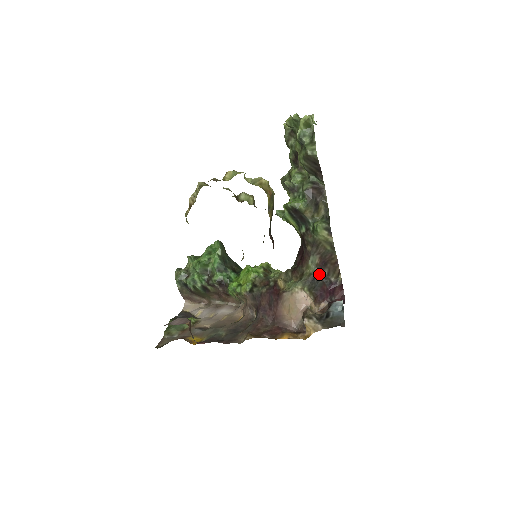
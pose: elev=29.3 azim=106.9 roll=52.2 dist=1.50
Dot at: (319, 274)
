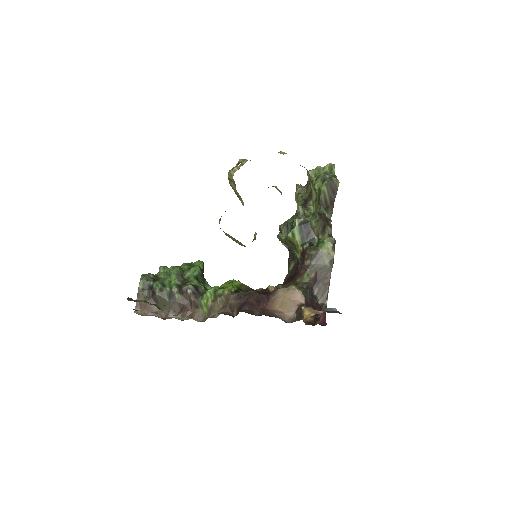
Dot at: (311, 289)
